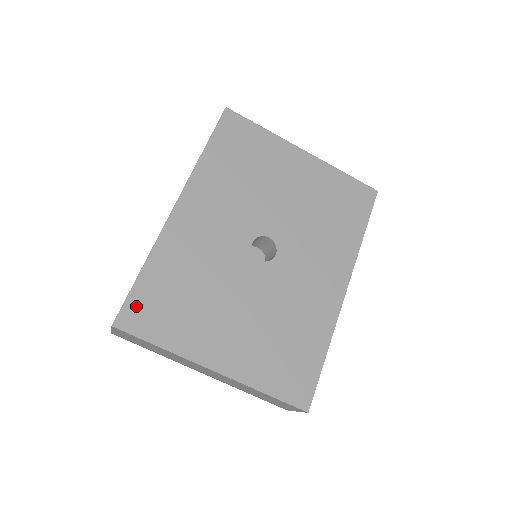
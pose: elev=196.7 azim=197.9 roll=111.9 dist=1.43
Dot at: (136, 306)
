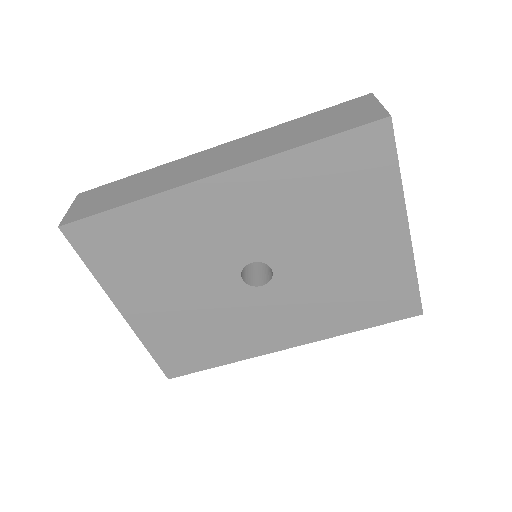
Dot at: (93, 229)
